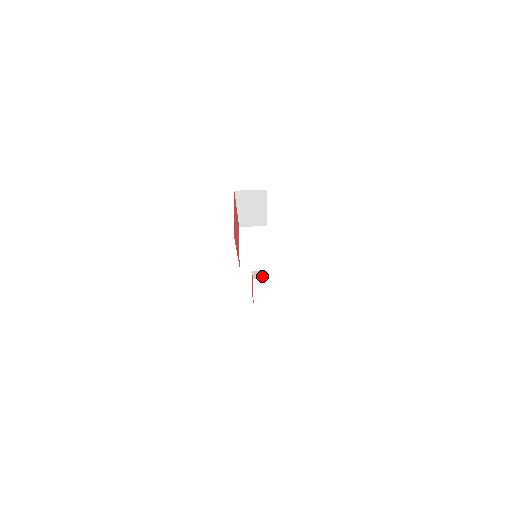
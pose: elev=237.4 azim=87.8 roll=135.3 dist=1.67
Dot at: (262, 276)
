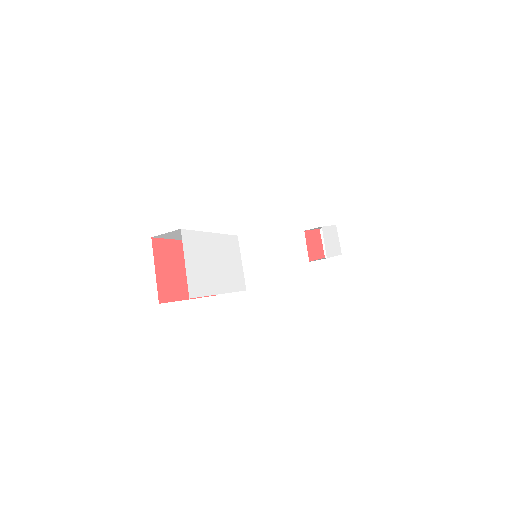
Dot at: occluded
